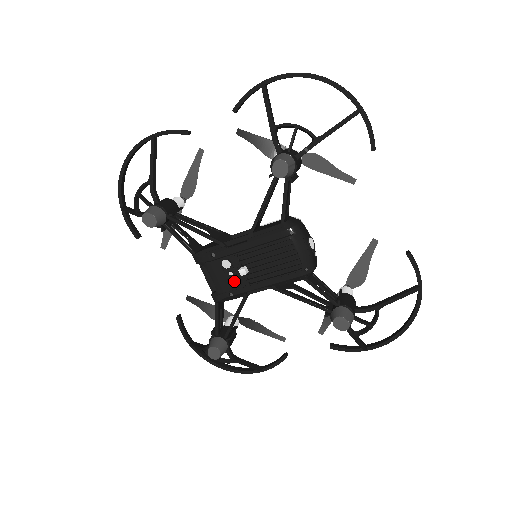
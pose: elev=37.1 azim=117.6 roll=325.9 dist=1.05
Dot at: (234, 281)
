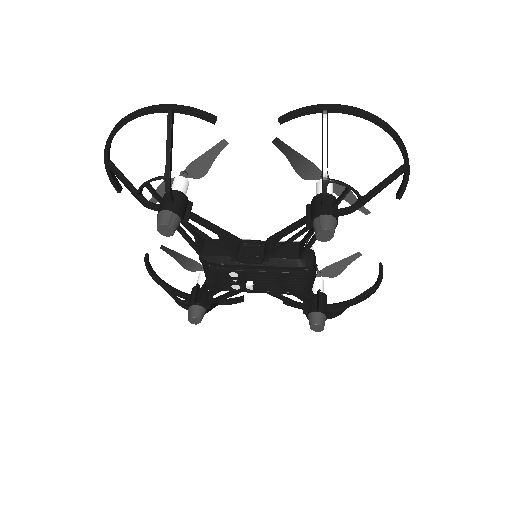
Dot at: (236, 286)
